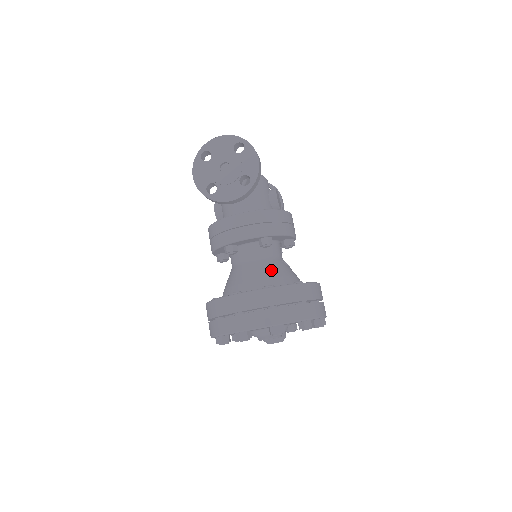
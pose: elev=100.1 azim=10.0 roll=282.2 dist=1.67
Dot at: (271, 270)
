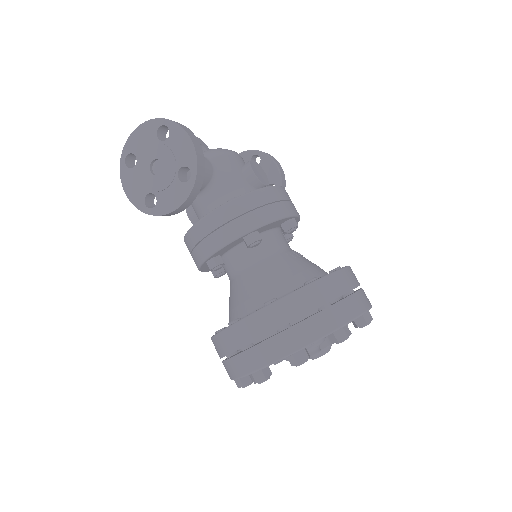
Dot at: (271, 274)
